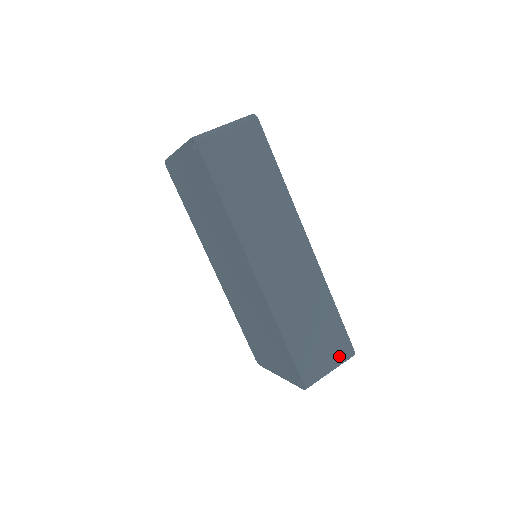
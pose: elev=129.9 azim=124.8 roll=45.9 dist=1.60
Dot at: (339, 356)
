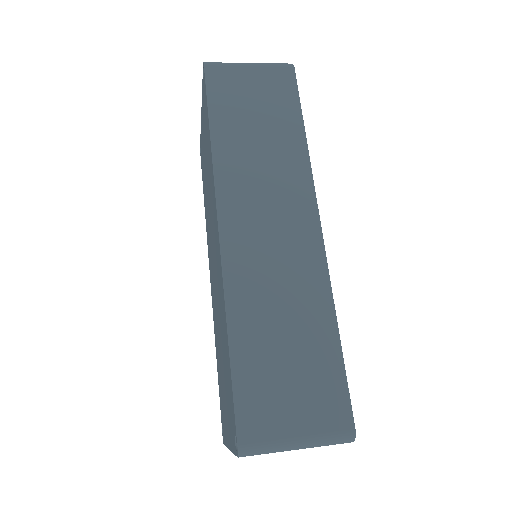
Dot at: (321, 423)
